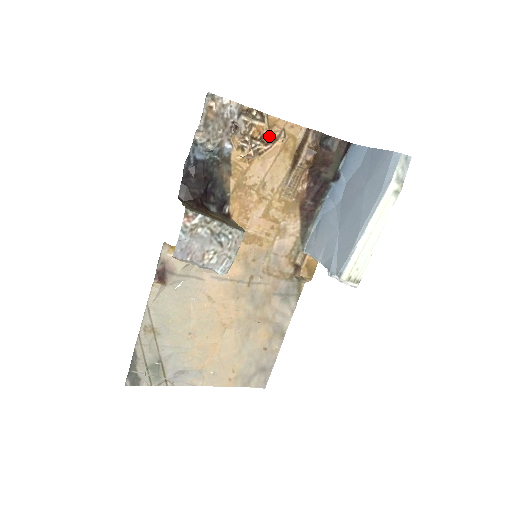
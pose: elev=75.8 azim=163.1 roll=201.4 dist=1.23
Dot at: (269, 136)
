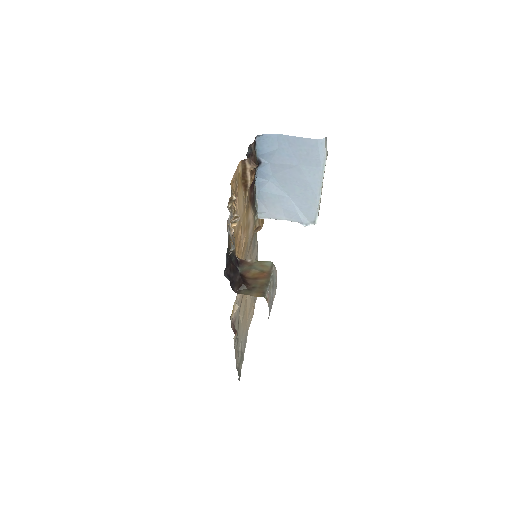
Dot at: (235, 194)
